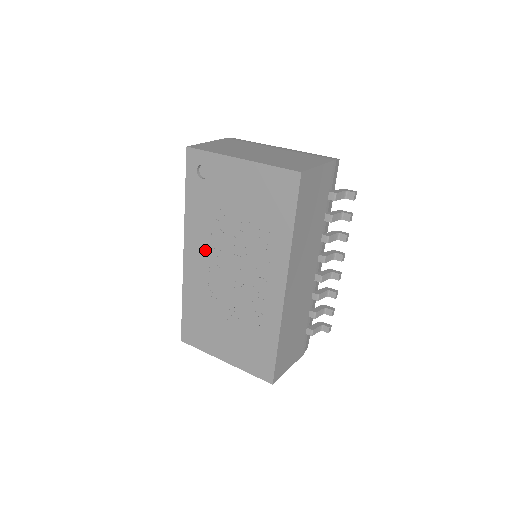
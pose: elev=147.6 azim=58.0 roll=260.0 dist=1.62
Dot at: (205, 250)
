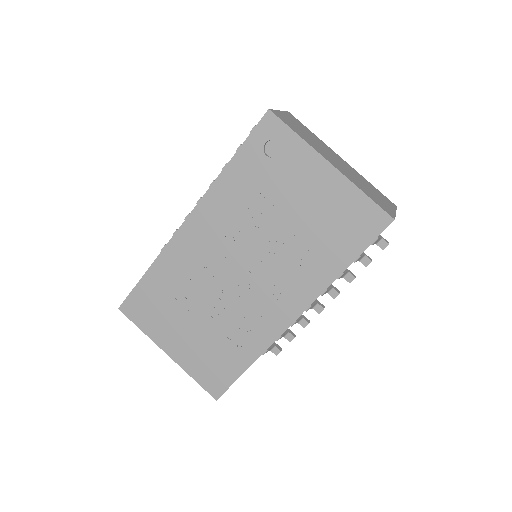
Dot at: (218, 232)
